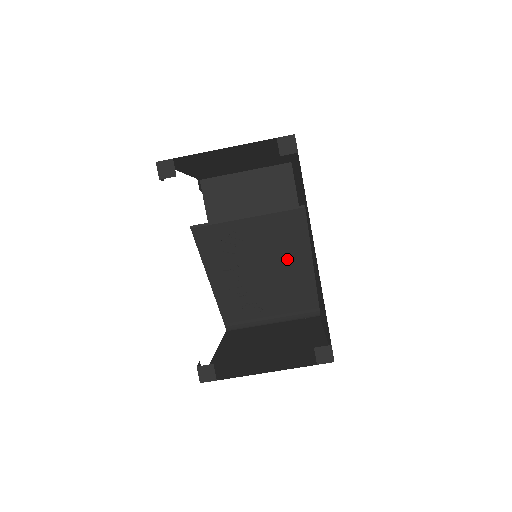
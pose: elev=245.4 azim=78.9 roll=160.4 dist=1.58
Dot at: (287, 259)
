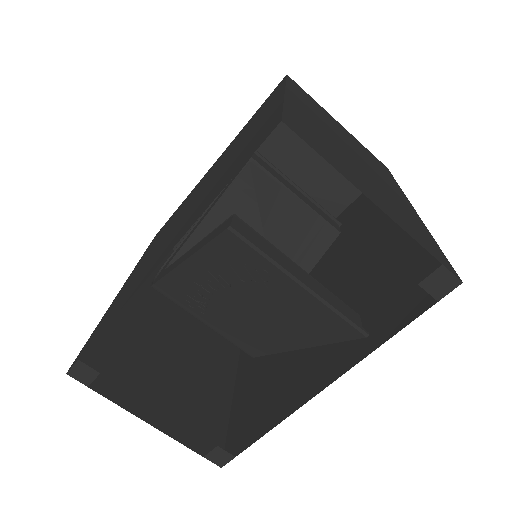
Dot at: (285, 327)
